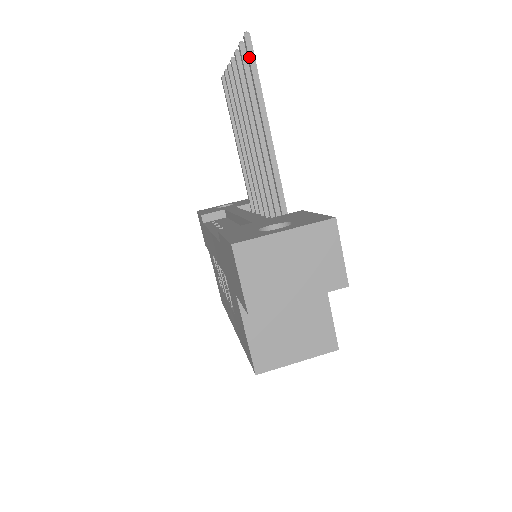
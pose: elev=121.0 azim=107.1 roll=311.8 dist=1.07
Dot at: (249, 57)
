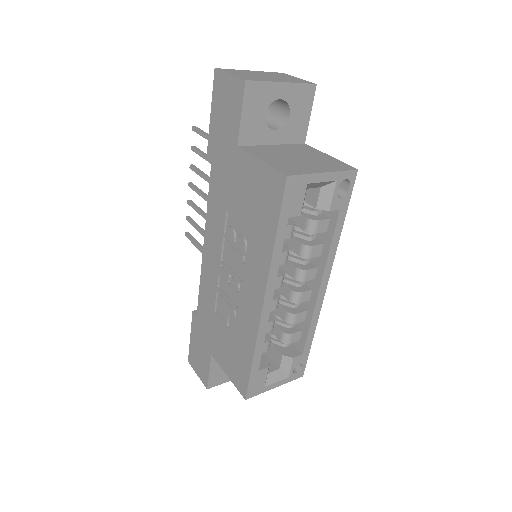
Dot at: (199, 130)
